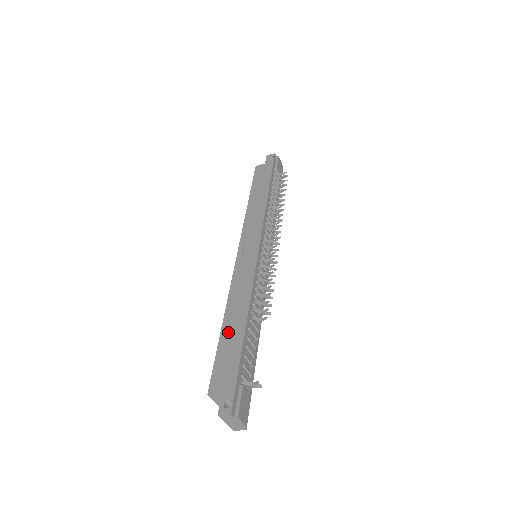
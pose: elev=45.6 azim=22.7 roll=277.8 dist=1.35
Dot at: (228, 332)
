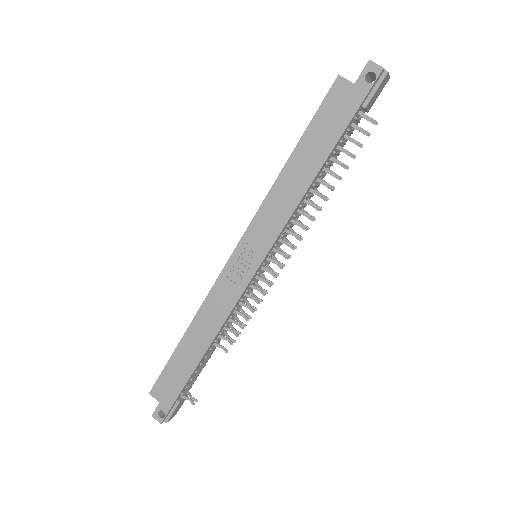
Dot at: (184, 352)
